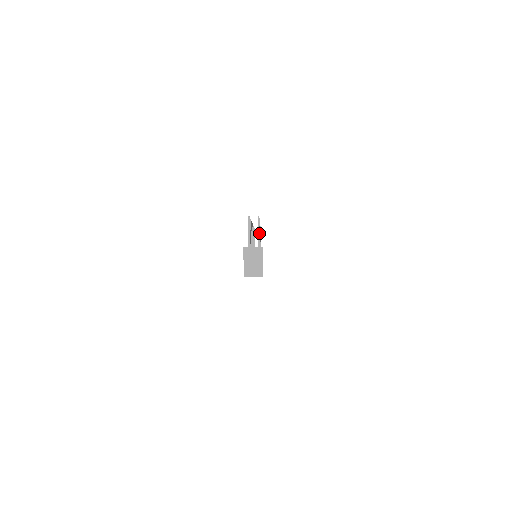
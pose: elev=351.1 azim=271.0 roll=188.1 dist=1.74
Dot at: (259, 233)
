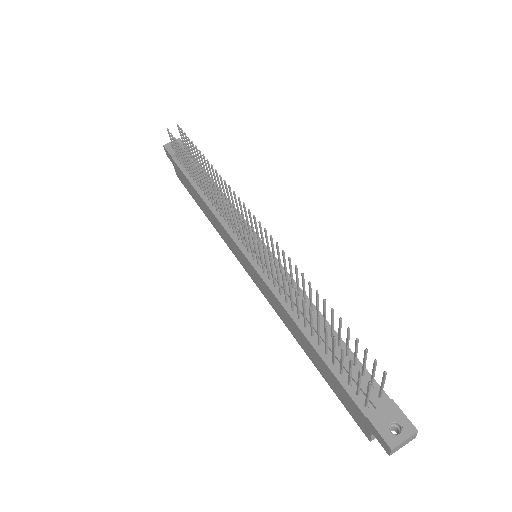
Dot at: occluded
